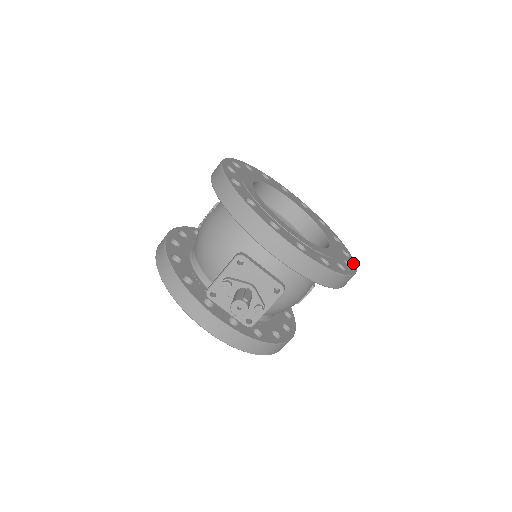
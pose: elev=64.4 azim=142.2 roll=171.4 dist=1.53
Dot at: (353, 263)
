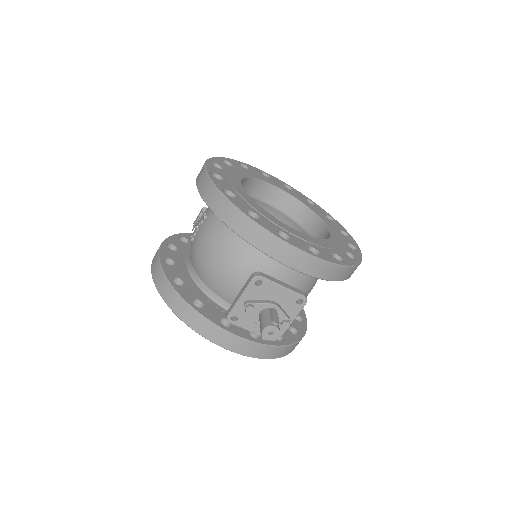
Dot at: (354, 243)
